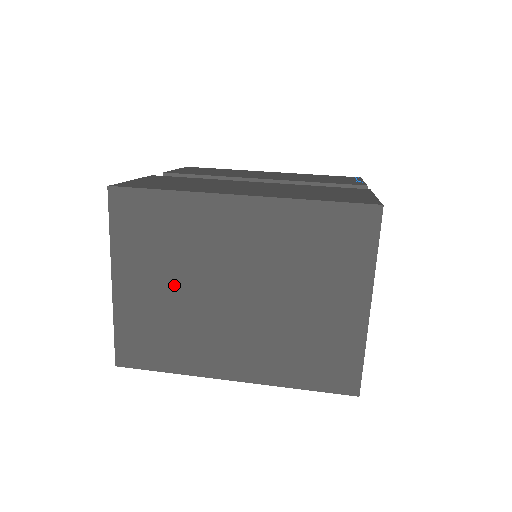
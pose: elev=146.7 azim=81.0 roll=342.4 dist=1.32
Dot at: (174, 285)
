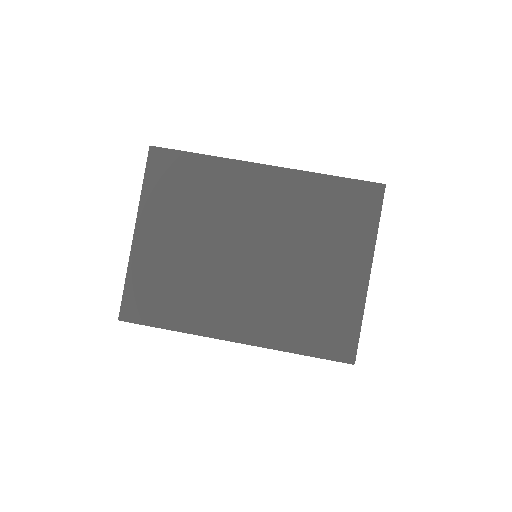
Dot at: (193, 241)
